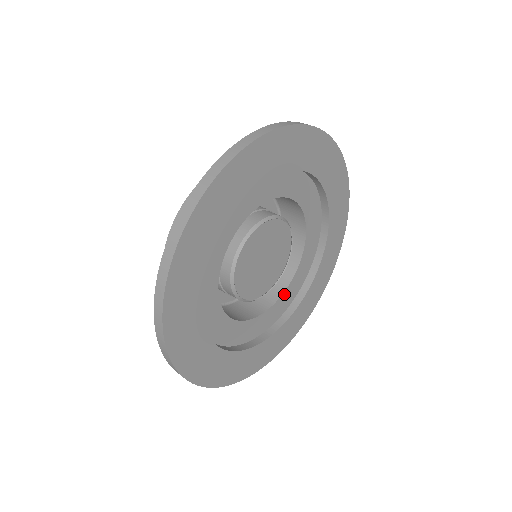
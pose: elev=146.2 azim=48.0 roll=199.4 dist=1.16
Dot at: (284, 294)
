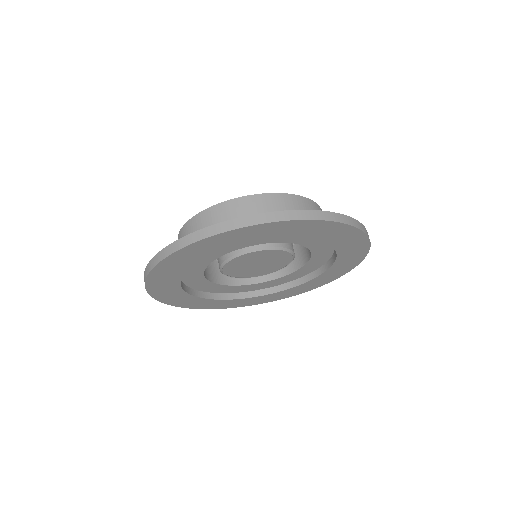
Dot at: (309, 262)
